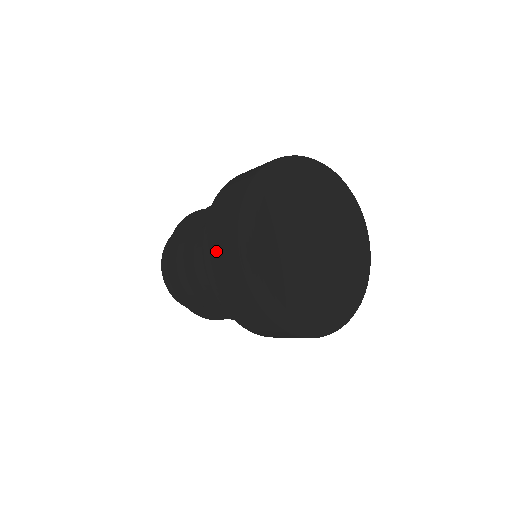
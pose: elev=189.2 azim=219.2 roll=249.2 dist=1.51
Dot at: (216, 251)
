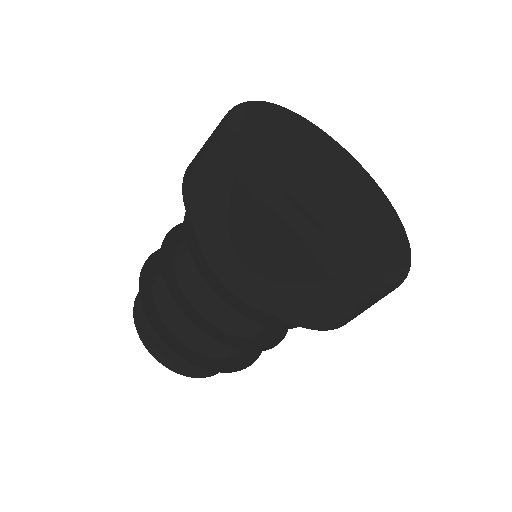
Dot at: occluded
